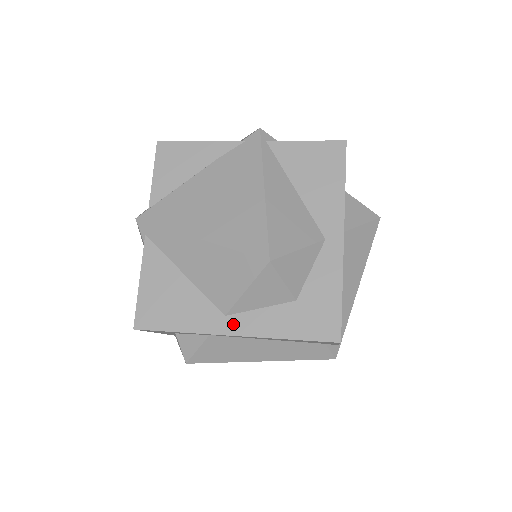
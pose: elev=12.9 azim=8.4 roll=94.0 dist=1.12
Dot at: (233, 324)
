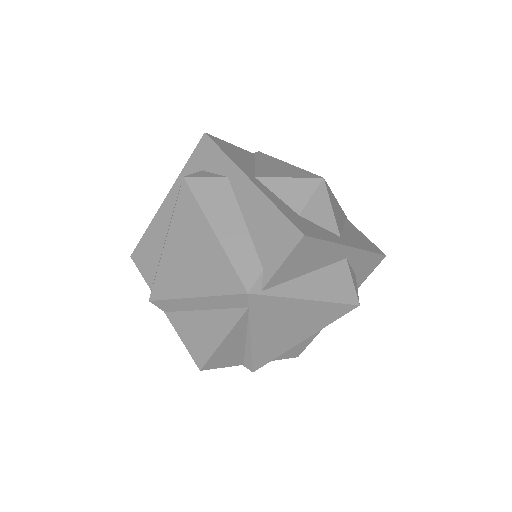
Dot at: (255, 180)
